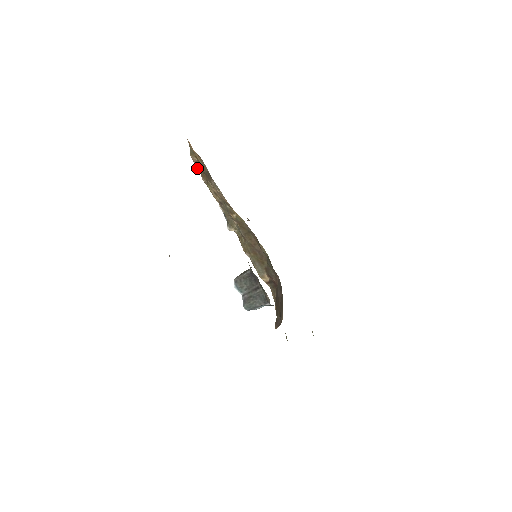
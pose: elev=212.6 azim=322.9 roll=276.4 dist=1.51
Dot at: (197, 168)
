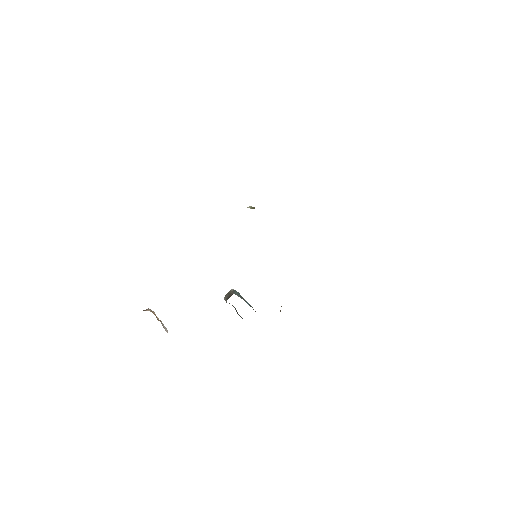
Dot at: occluded
